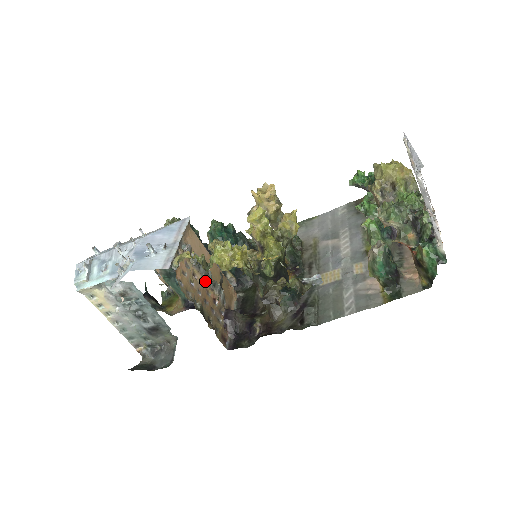
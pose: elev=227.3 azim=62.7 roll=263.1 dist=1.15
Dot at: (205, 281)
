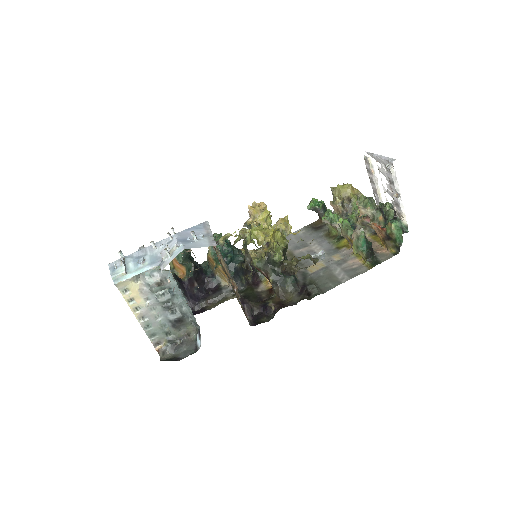
Dot at: (227, 270)
